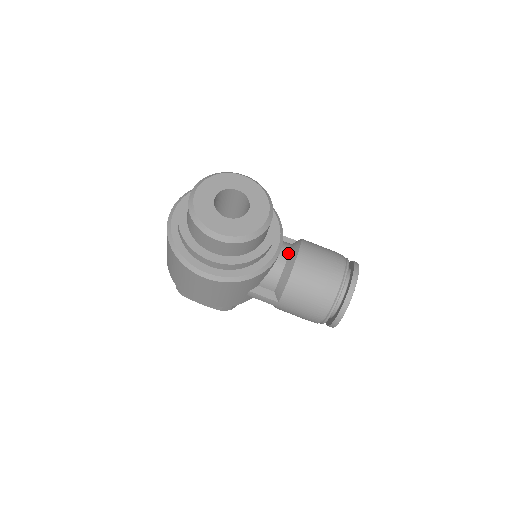
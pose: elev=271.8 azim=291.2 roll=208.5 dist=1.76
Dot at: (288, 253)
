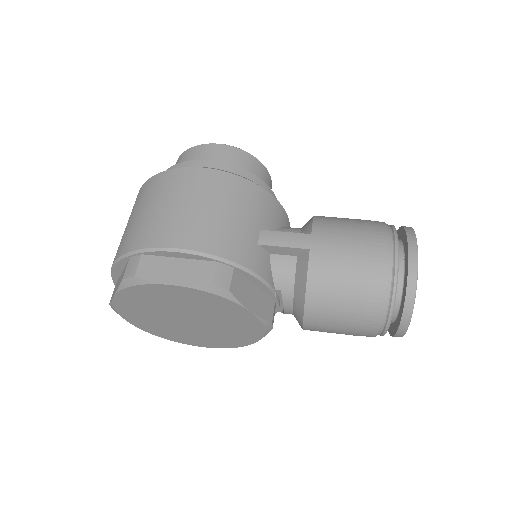
Dot at: occluded
